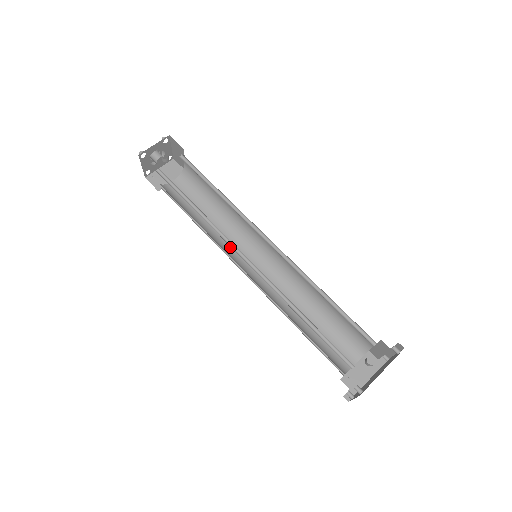
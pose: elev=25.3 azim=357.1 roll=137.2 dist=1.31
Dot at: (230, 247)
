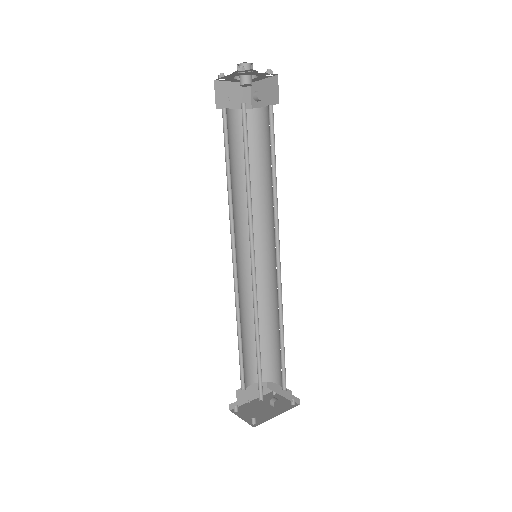
Dot at: (237, 223)
